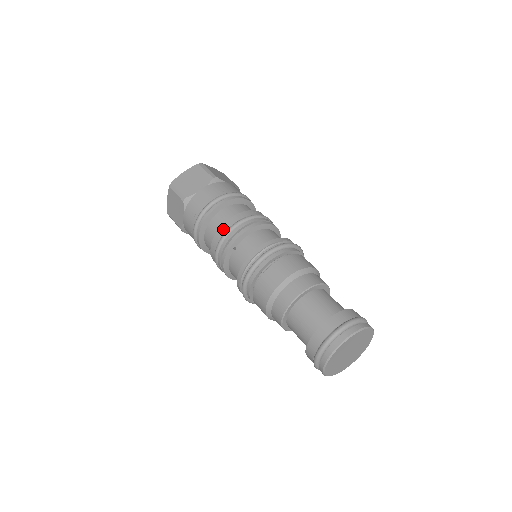
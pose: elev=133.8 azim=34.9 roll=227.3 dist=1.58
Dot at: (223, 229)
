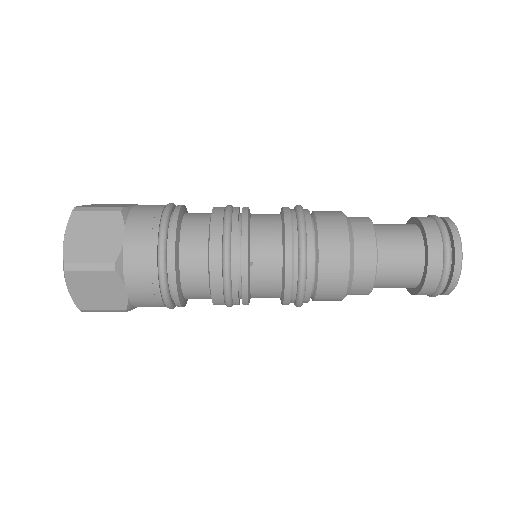
Dot at: (216, 255)
